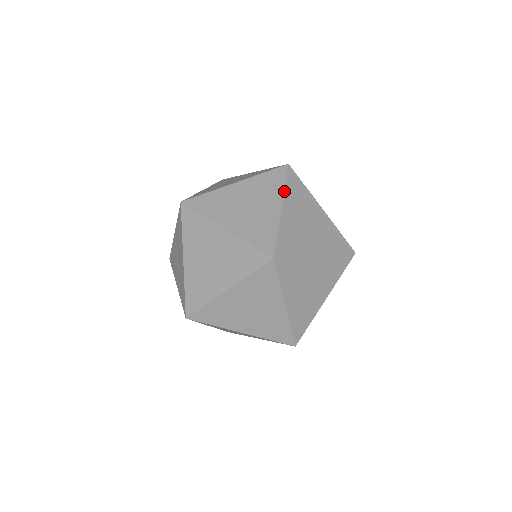
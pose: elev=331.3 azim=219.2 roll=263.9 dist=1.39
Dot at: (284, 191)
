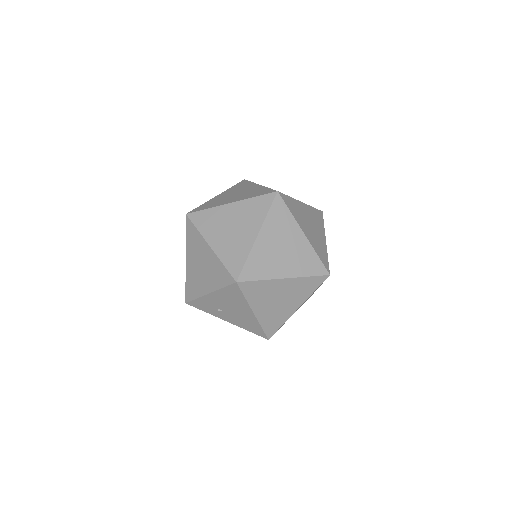
Dot at: (254, 183)
